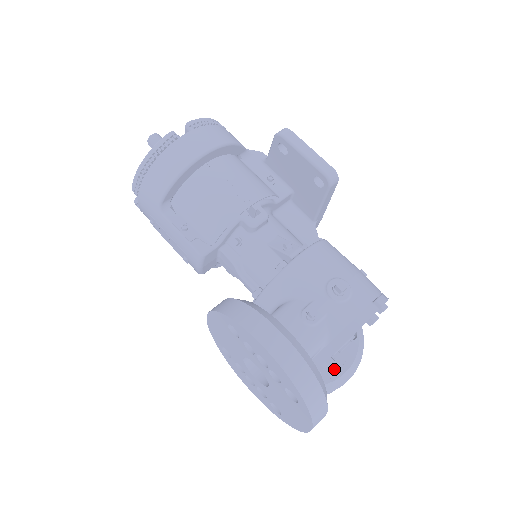
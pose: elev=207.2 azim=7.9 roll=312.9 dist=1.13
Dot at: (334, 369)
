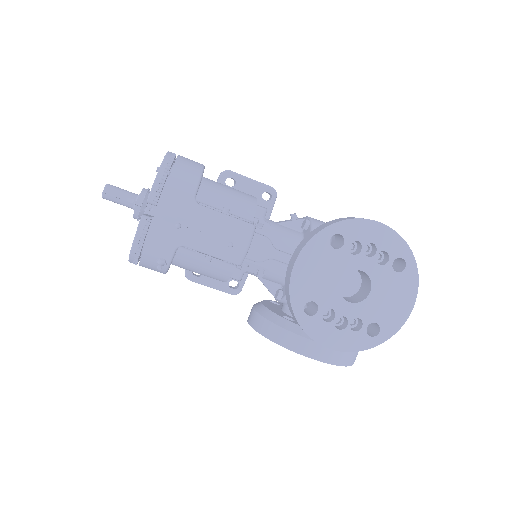
Dot at: occluded
